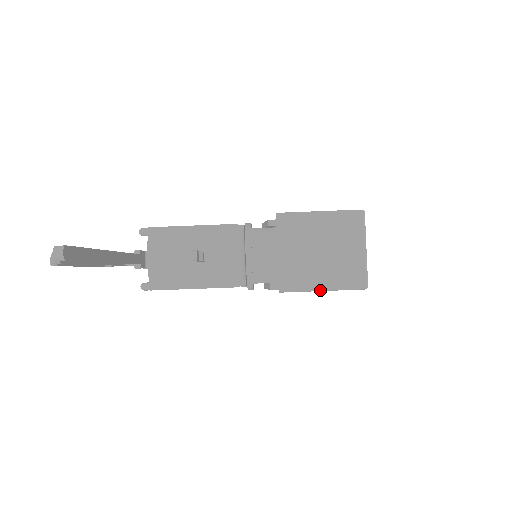
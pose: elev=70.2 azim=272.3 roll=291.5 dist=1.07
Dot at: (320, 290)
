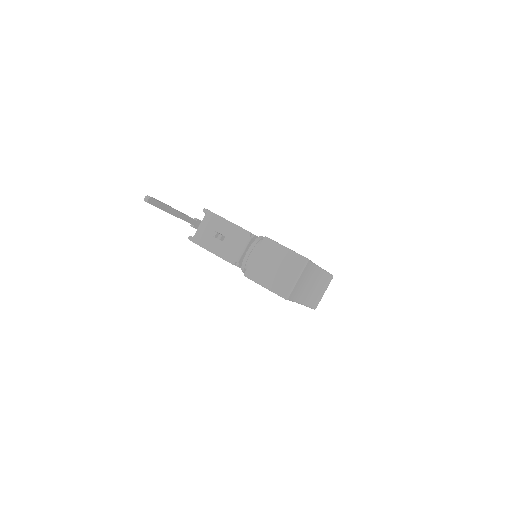
Dot at: (263, 286)
